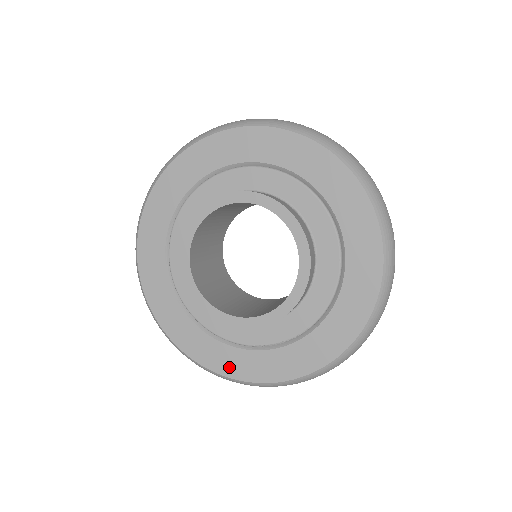
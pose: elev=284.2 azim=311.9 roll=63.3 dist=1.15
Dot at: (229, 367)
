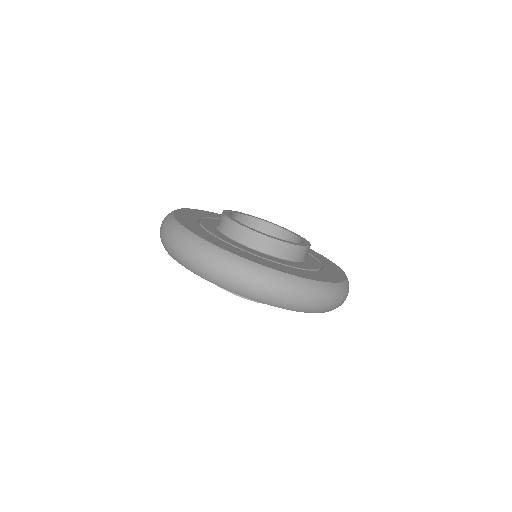
Dot at: occluded
